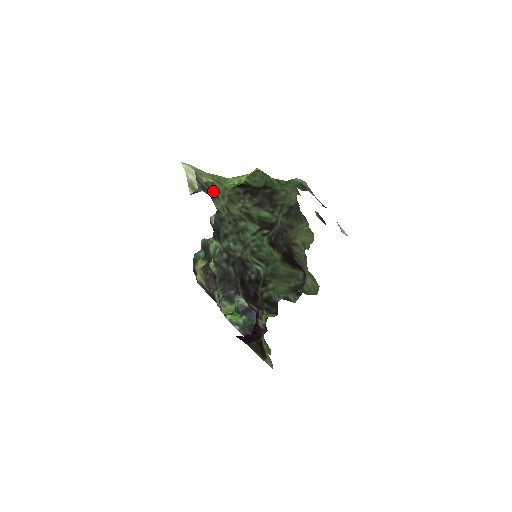
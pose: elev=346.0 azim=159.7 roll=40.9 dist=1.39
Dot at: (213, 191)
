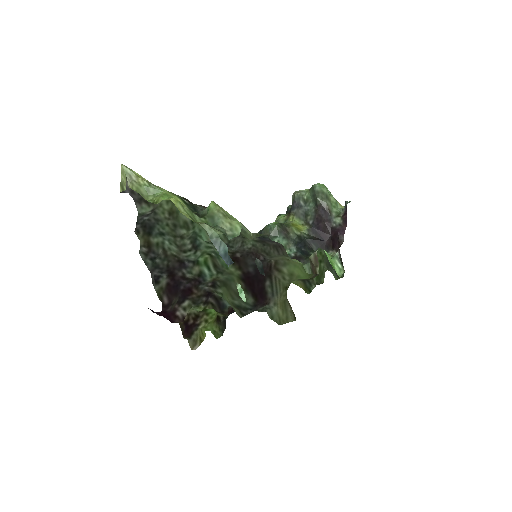
Dot at: occluded
